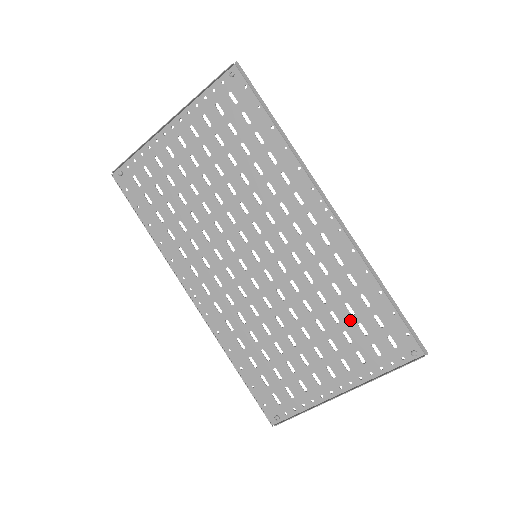
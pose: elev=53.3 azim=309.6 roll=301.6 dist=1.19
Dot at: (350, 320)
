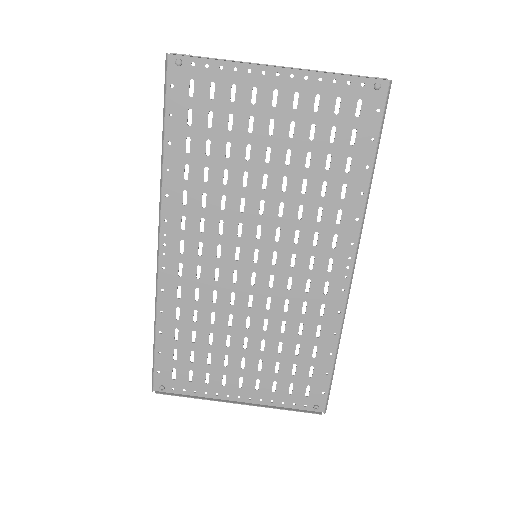
Dot at: (290, 357)
